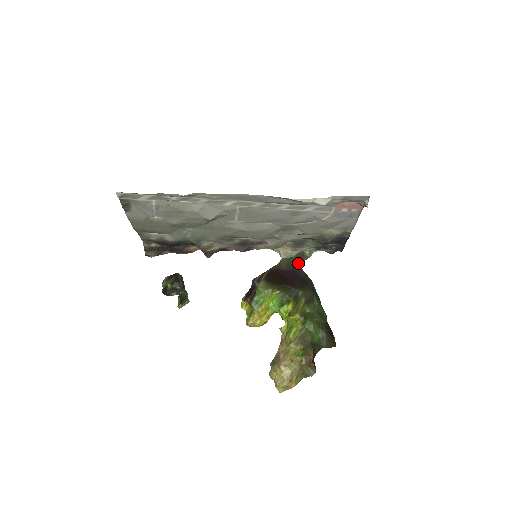
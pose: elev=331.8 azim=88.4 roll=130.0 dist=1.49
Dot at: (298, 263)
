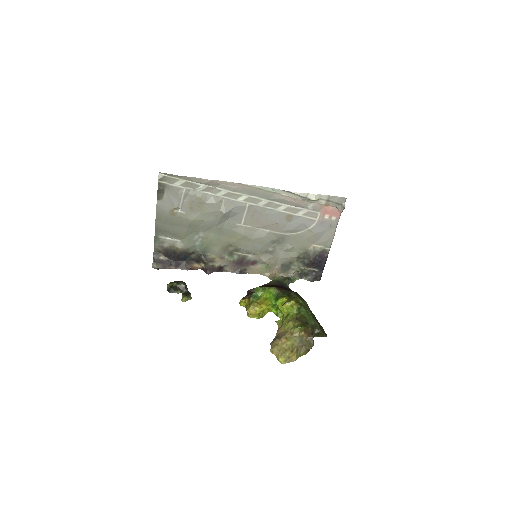
Dot at: (285, 284)
